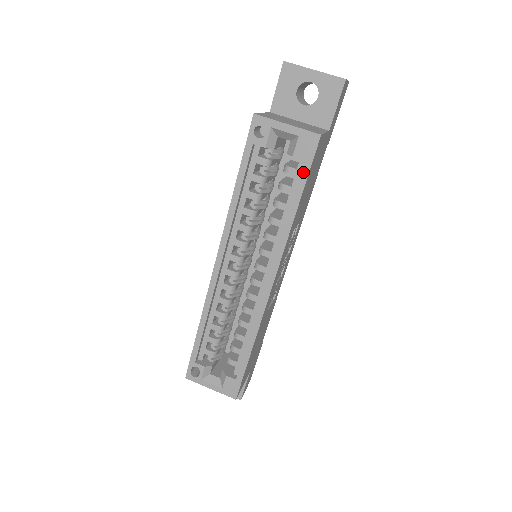
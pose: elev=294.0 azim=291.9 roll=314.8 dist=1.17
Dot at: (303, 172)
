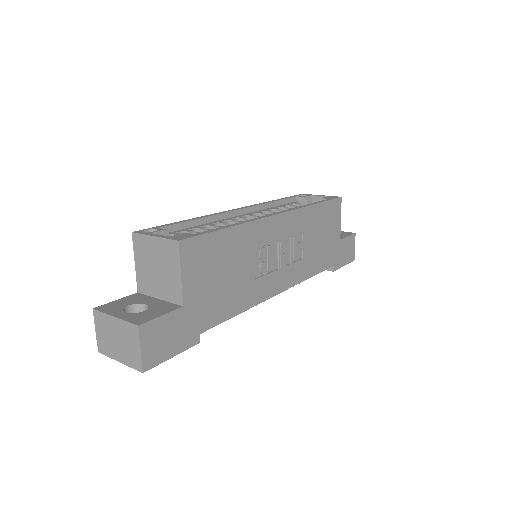
Dot at: (326, 200)
